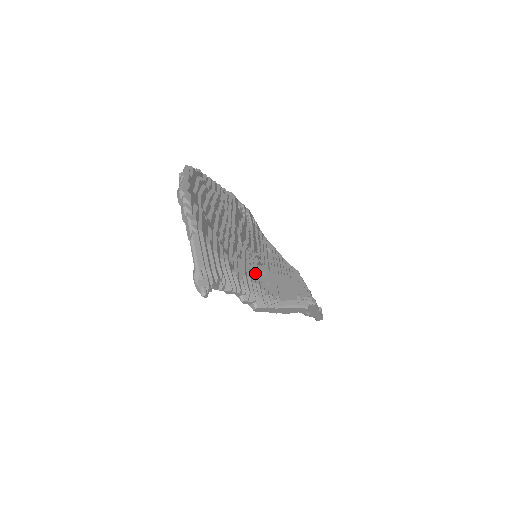
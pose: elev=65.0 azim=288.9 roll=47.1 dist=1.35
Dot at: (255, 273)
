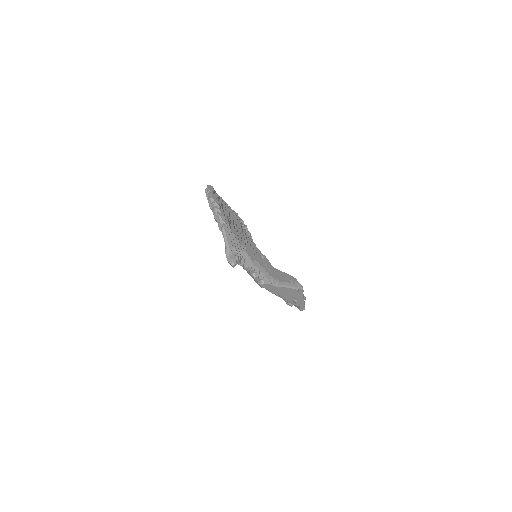
Dot at: occluded
